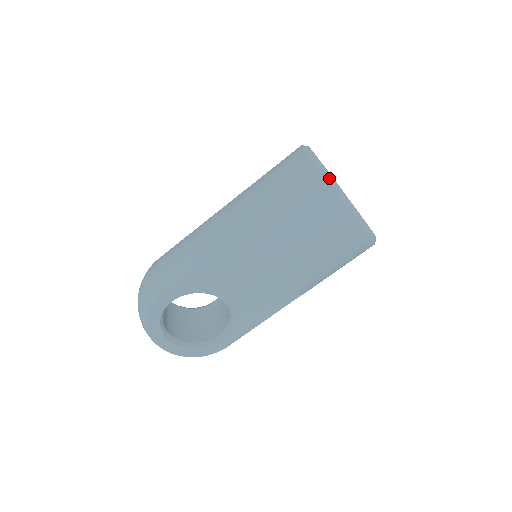
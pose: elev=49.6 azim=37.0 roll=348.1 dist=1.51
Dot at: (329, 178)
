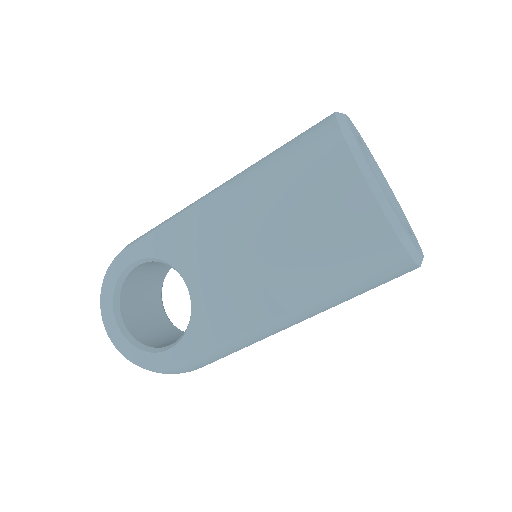
Dot at: (341, 120)
